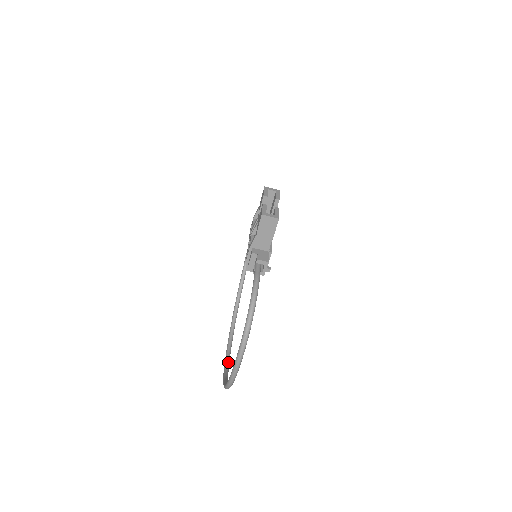
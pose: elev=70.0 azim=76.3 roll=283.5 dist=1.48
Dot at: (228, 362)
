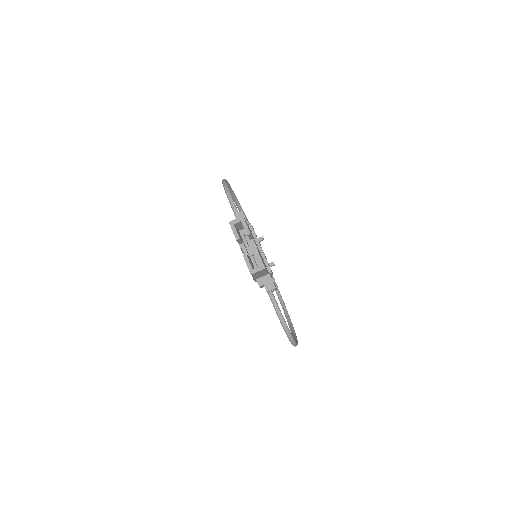
Dot at: occluded
